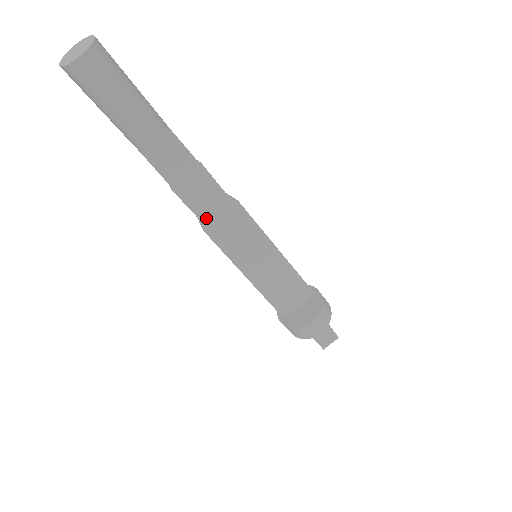
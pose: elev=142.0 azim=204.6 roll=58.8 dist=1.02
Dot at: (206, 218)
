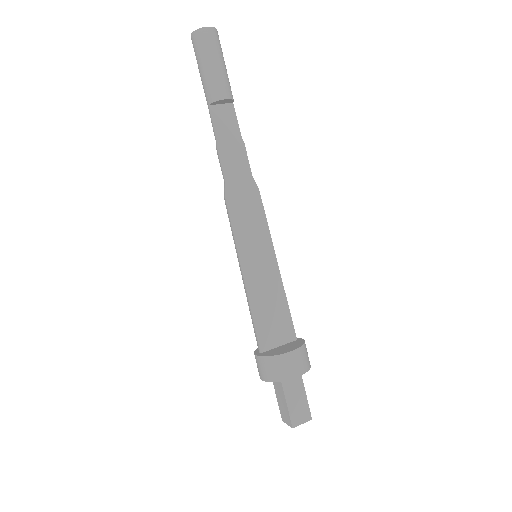
Dot at: (231, 187)
